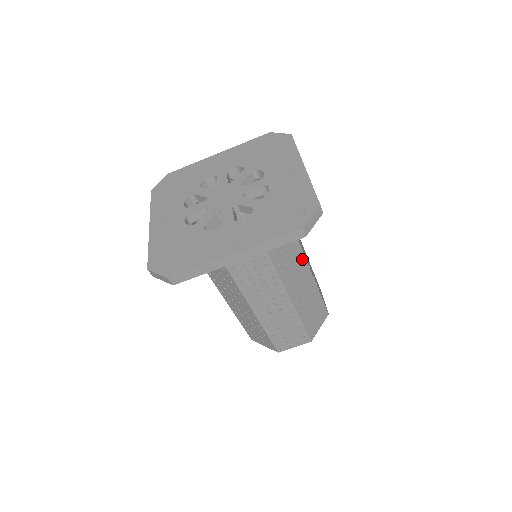
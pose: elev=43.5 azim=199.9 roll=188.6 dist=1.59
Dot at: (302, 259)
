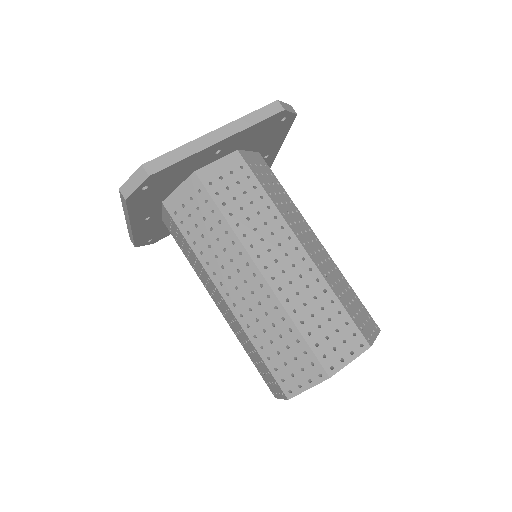
Dot at: (307, 226)
